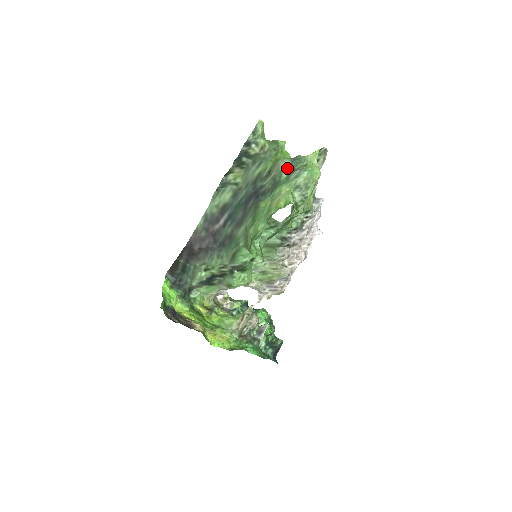
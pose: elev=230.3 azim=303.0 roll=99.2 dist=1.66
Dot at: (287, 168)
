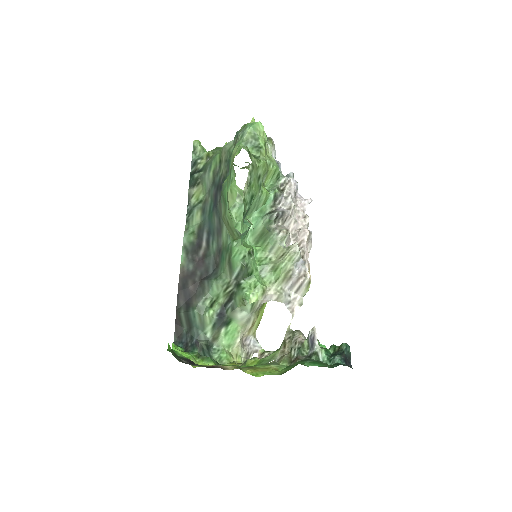
Dot at: (233, 145)
